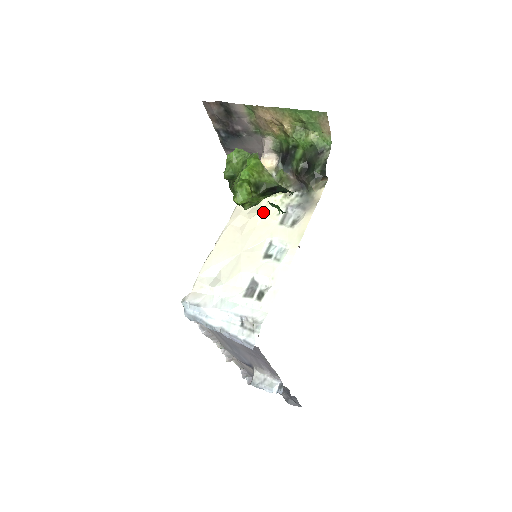
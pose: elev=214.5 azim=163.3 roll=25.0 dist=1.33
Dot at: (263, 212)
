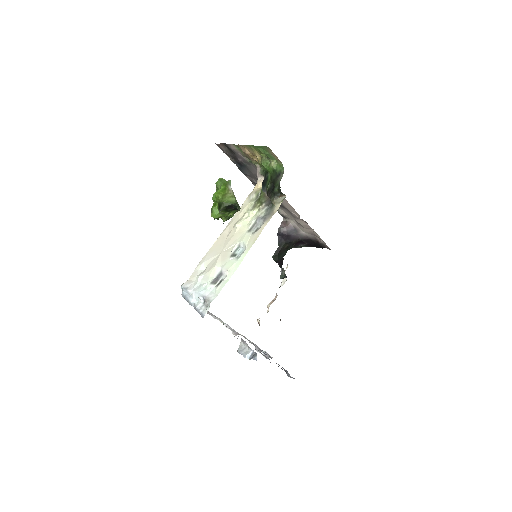
Dot at: (241, 223)
